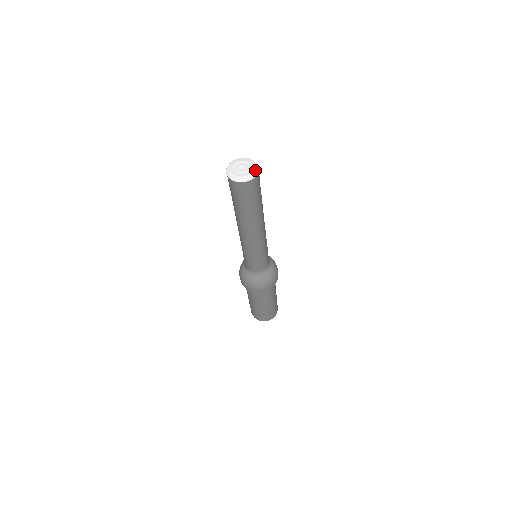
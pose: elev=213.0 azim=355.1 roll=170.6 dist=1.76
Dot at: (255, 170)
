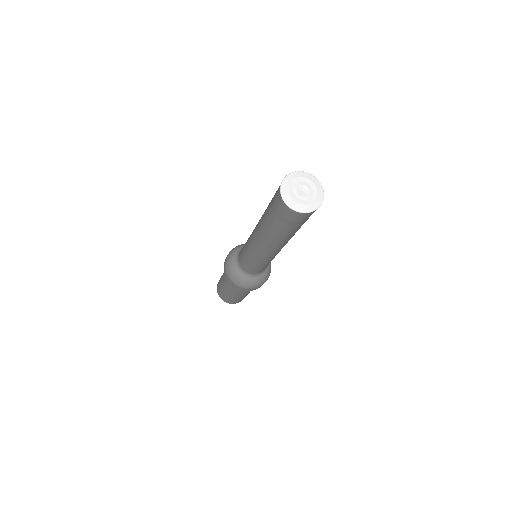
Dot at: (317, 183)
